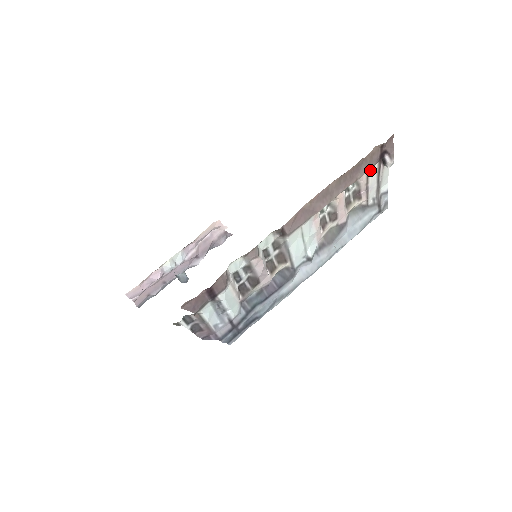
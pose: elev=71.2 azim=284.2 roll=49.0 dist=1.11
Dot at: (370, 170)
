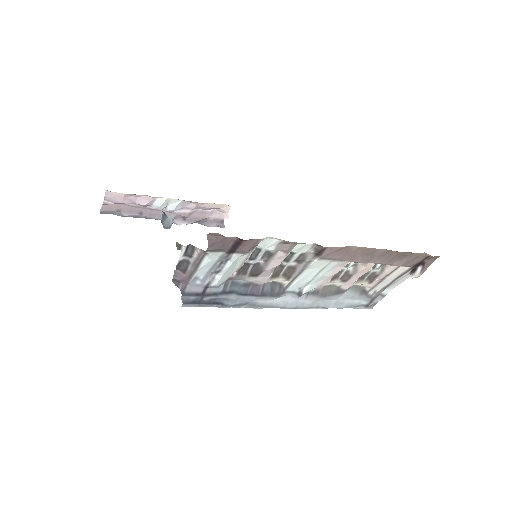
Dot at: (401, 267)
